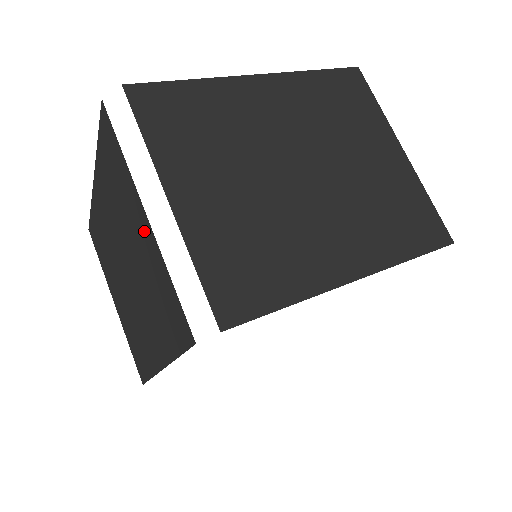
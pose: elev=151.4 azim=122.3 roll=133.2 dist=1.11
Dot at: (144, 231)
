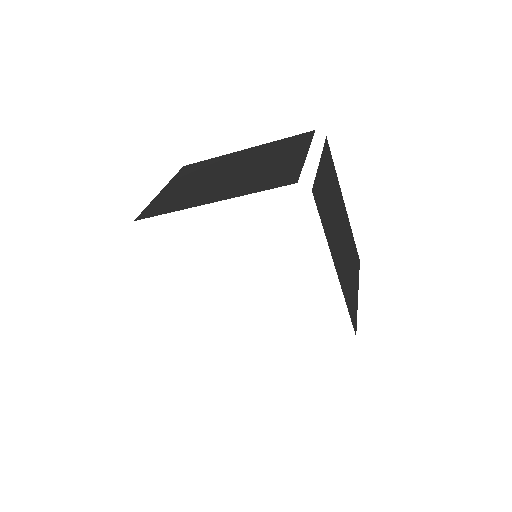
Dot at: occluded
